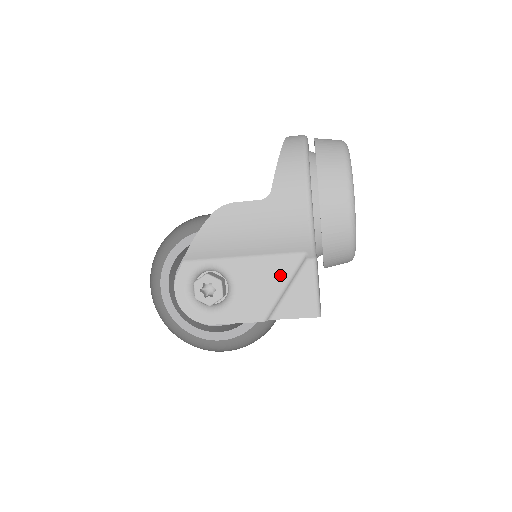
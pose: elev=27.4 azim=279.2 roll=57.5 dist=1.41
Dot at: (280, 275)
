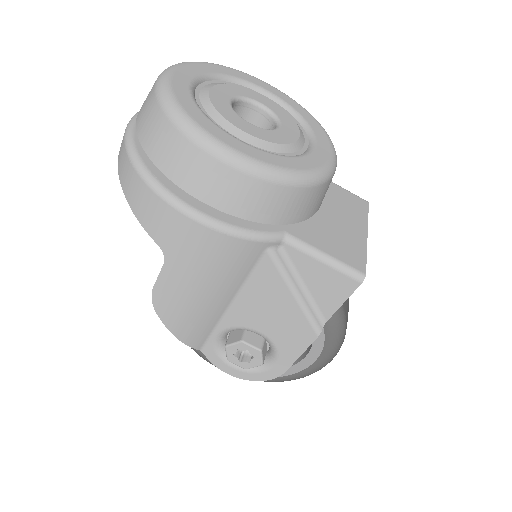
Dot at: (276, 289)
